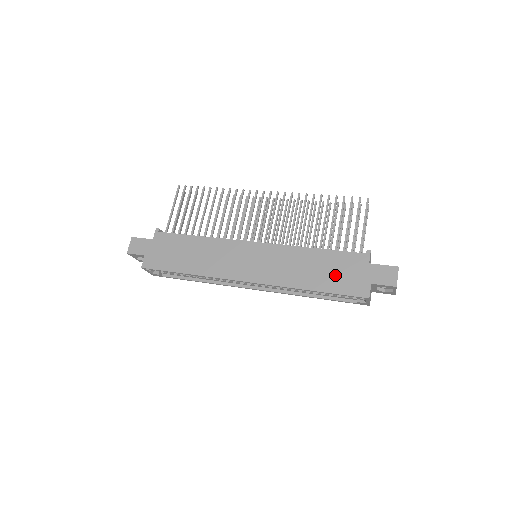
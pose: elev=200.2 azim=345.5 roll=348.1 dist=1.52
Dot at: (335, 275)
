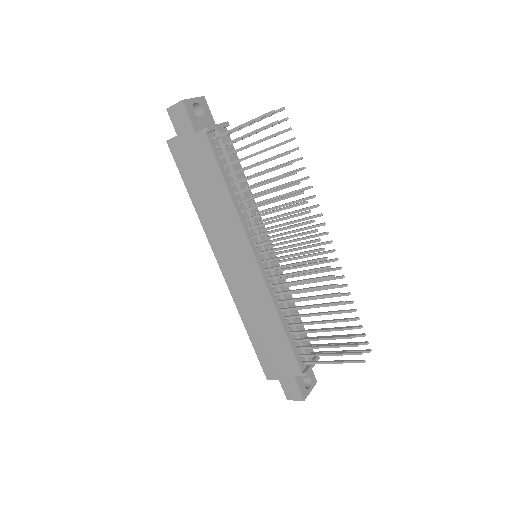
Dot at: (269, 349)
